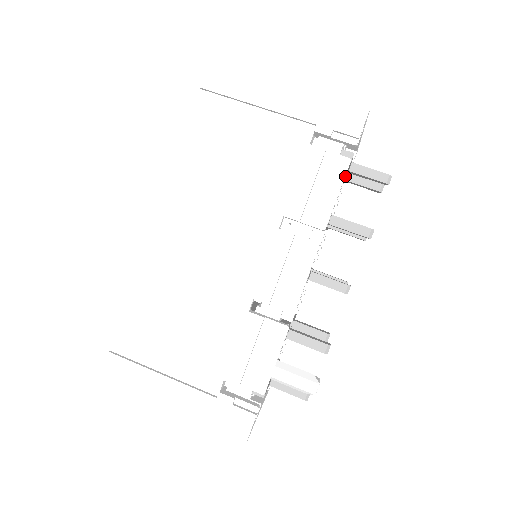
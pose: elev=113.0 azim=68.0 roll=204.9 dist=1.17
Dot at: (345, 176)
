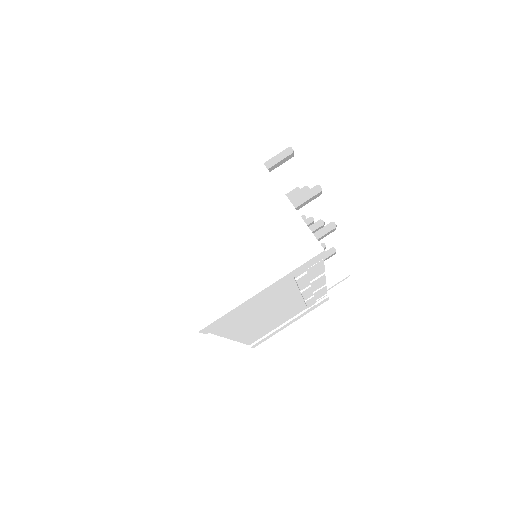
Dot at: occluded
